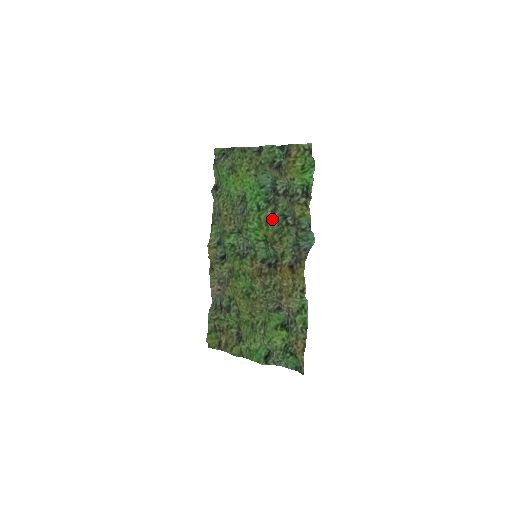
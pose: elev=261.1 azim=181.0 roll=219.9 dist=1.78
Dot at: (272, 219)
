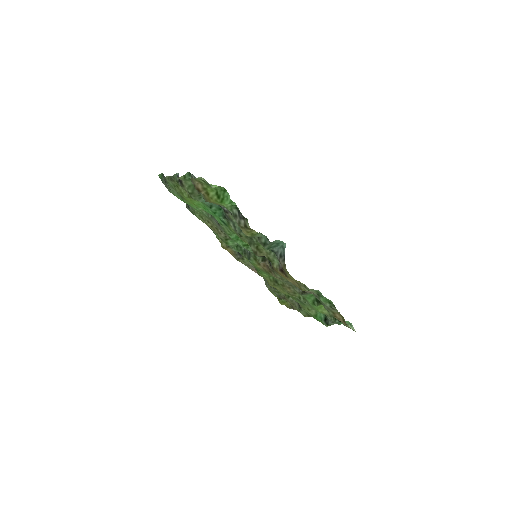
Dot at: (238, 234)
